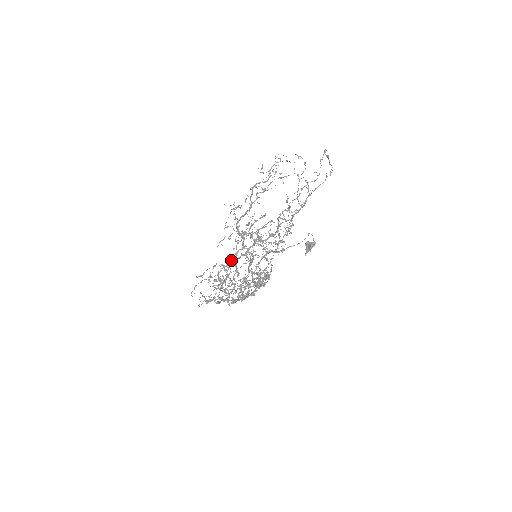
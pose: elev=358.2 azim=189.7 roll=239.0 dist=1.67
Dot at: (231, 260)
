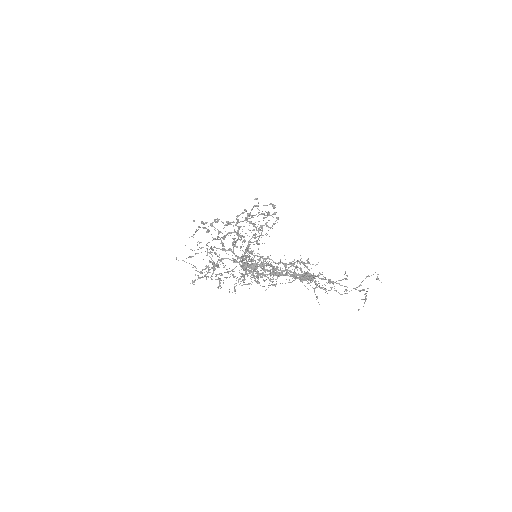
Dot at: (220, 278)
